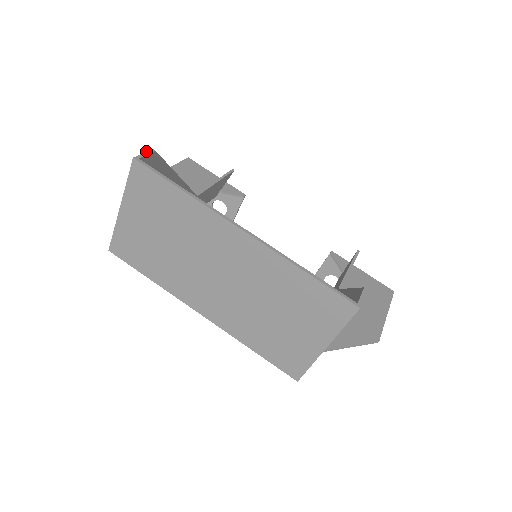
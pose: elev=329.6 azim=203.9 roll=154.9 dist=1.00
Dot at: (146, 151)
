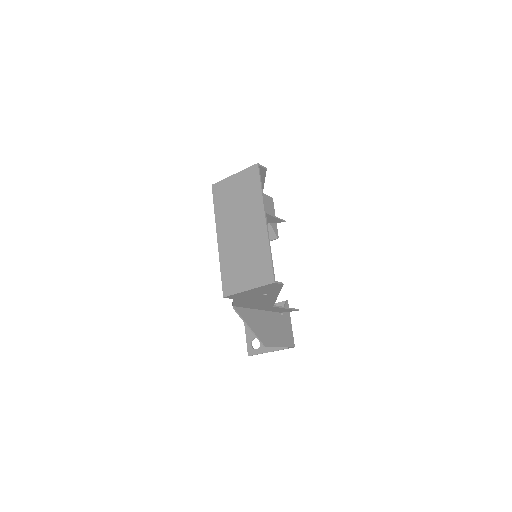
Dot at: occluded
